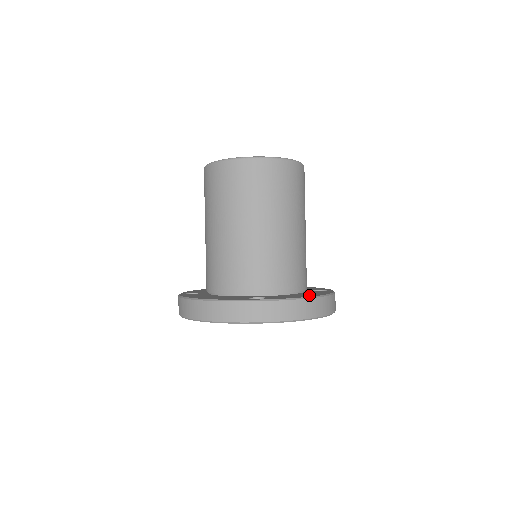
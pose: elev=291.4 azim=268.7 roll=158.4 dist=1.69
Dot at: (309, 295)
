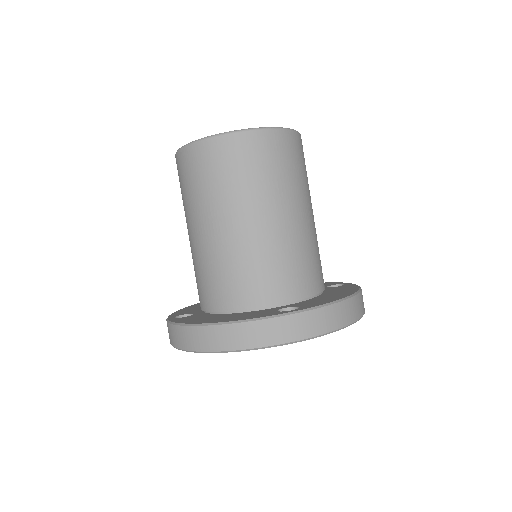
Dot at: (343, 294)
